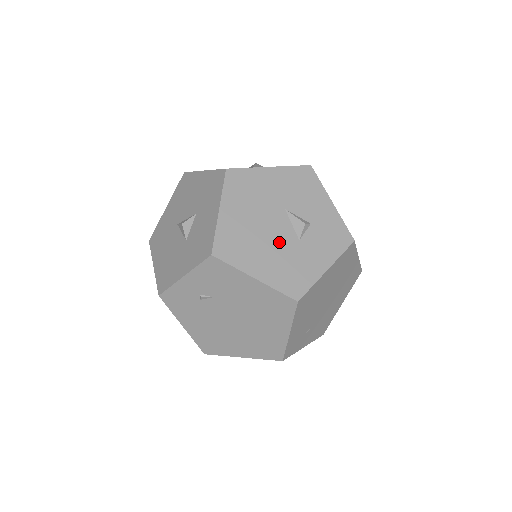
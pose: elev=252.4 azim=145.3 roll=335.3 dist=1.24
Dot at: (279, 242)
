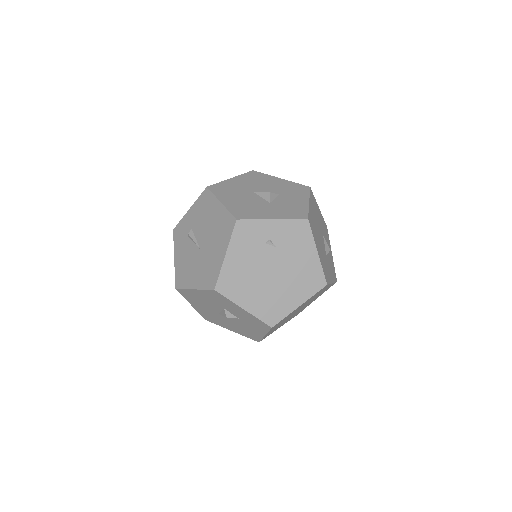
Dot at: (322, 247)
